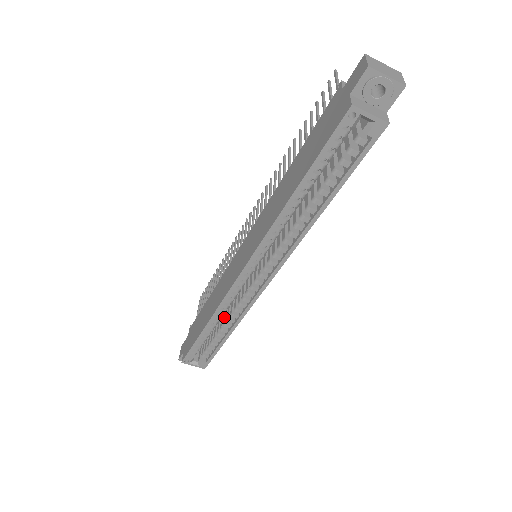
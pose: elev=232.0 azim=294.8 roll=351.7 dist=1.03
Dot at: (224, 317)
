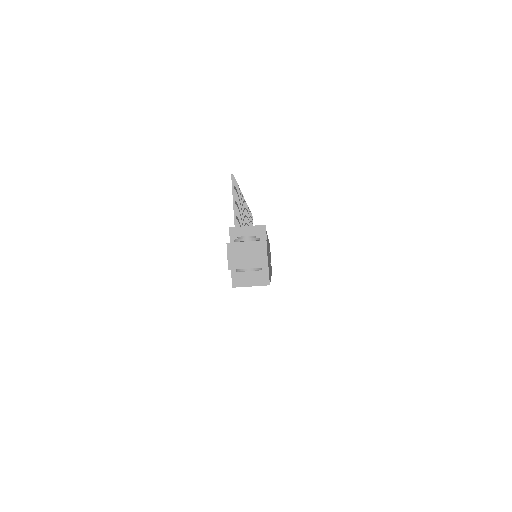
Dot at: occluded
